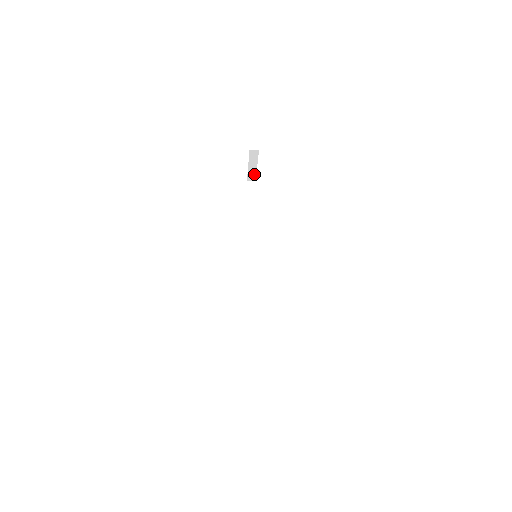
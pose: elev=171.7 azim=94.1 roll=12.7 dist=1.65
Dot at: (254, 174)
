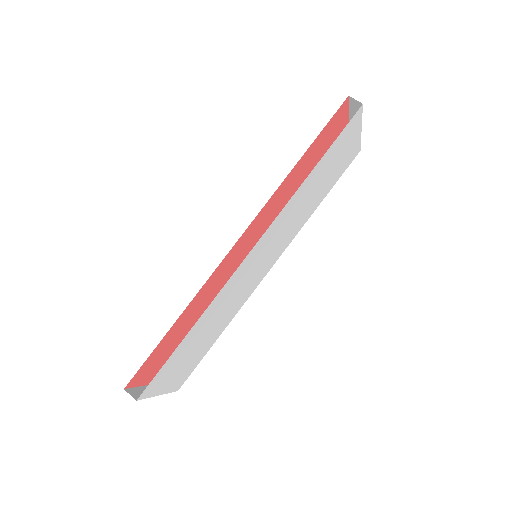
Dot at: occluded
